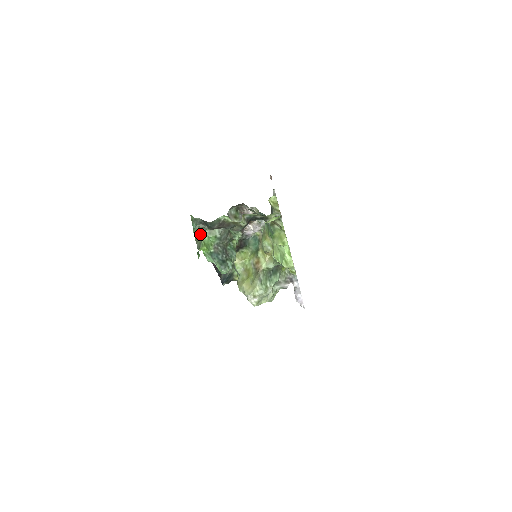
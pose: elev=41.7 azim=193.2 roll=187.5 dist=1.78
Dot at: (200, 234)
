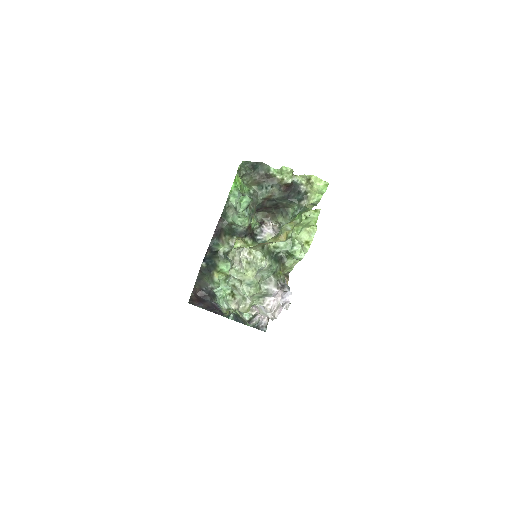
Dot at: (244, 170)
